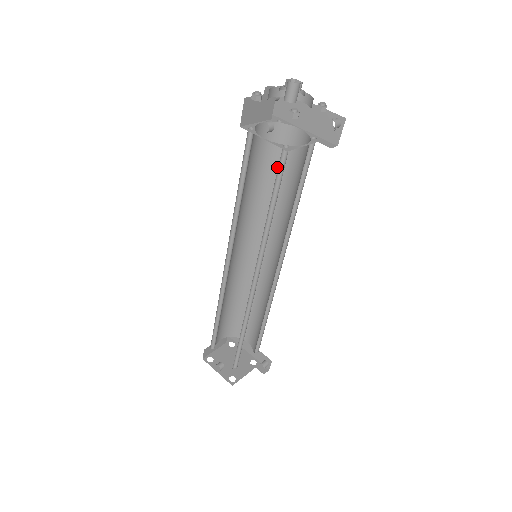
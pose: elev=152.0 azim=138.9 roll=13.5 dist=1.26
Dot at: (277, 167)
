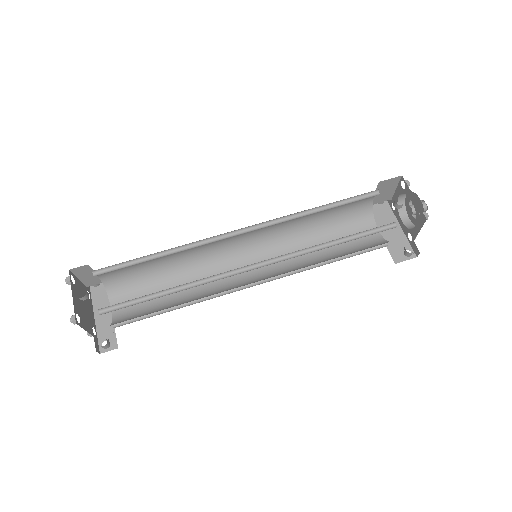
Dot at: (336, 230)
